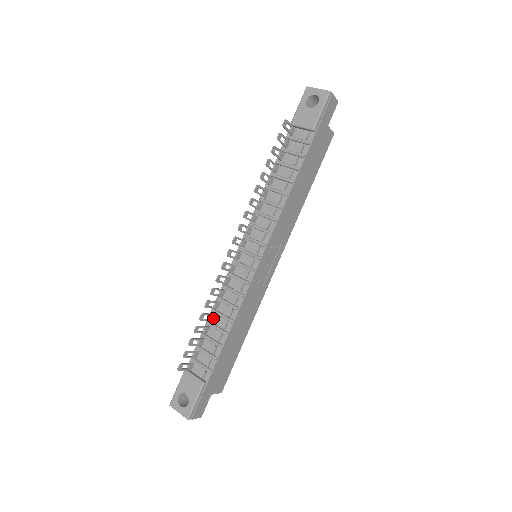
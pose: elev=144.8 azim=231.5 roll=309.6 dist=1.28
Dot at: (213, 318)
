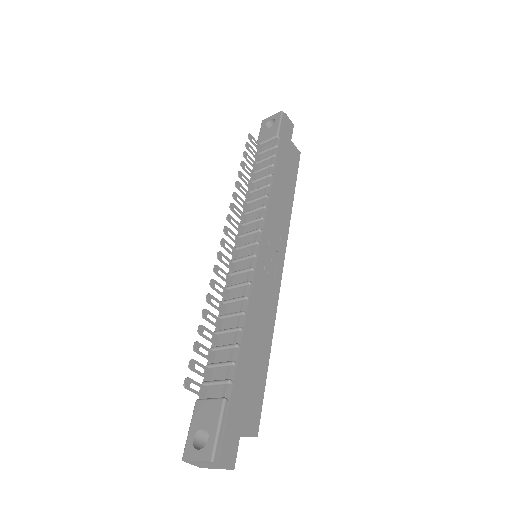
Dot at: (221, 325)
